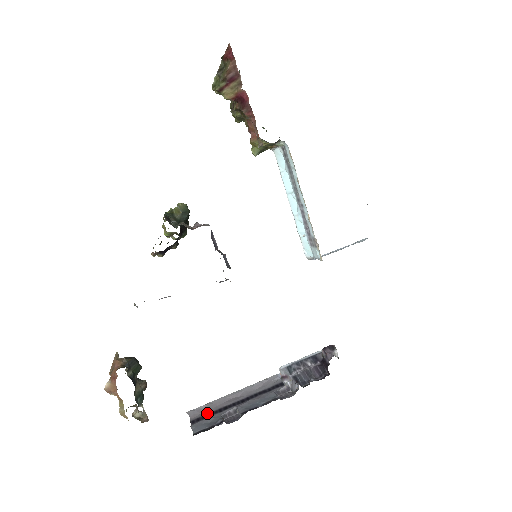
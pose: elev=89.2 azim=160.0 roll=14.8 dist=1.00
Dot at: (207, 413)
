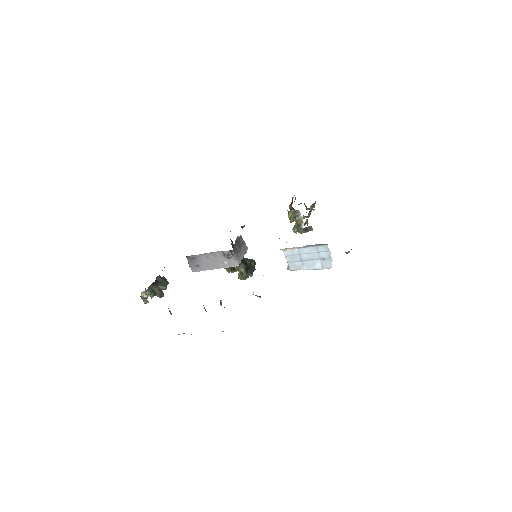
Dot at: occluded
